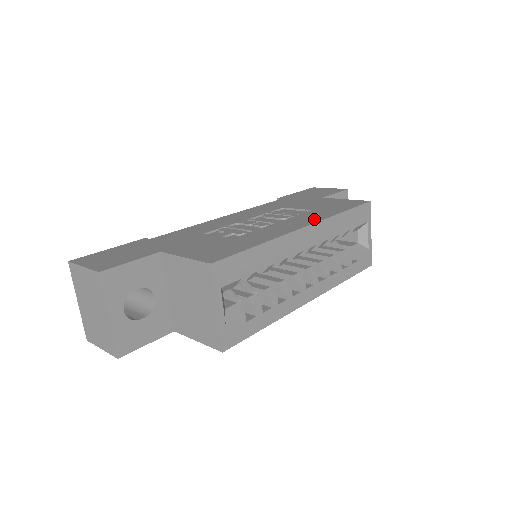
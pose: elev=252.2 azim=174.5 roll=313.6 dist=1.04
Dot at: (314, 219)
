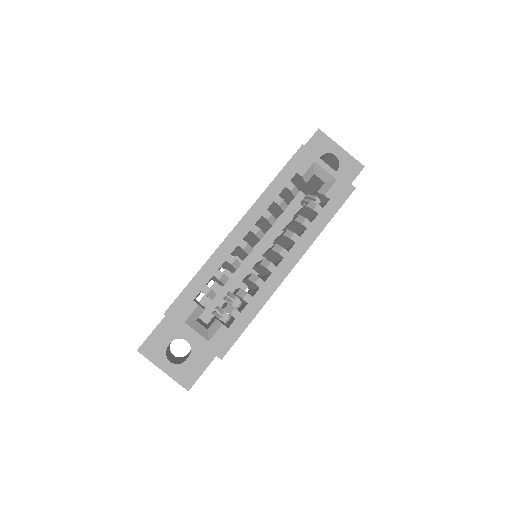
Dot at: (249, 210)
